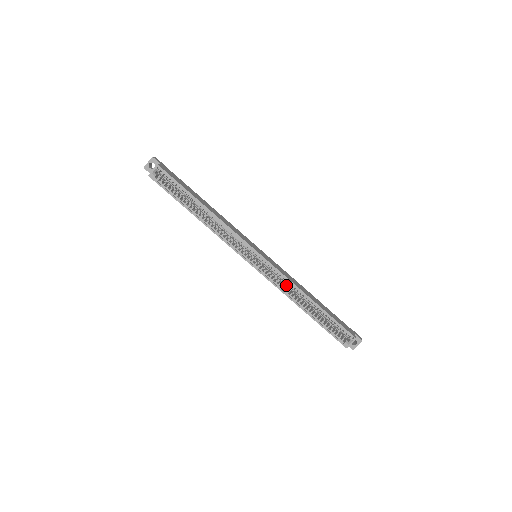
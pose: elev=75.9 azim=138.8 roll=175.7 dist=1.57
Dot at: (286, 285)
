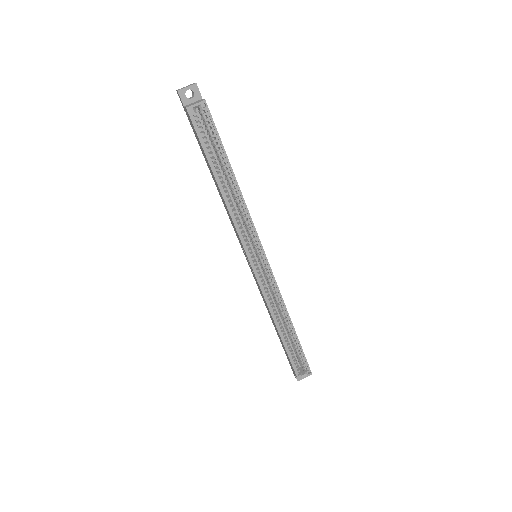
Dot at: occluded
